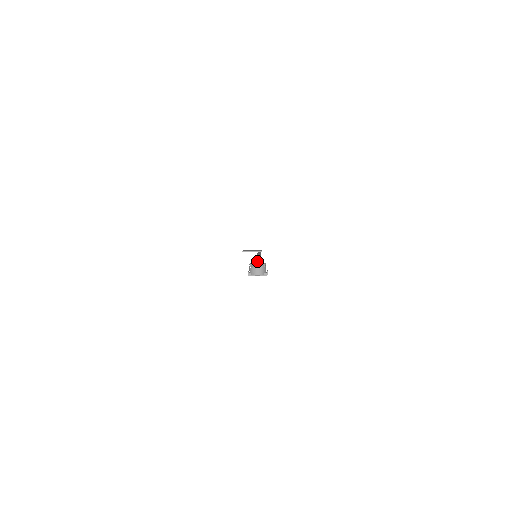
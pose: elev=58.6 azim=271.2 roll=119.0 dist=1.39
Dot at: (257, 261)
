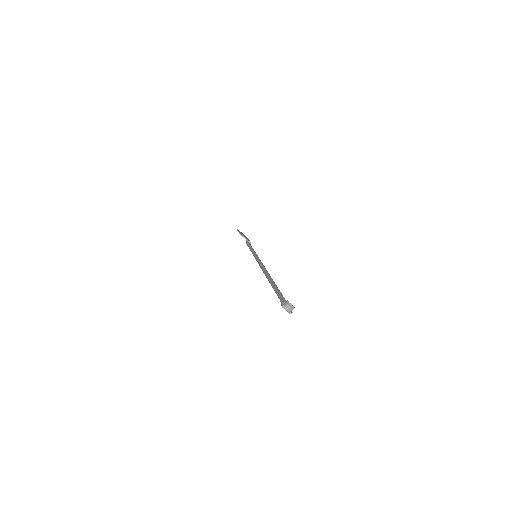
Dot at: (275, 284)
